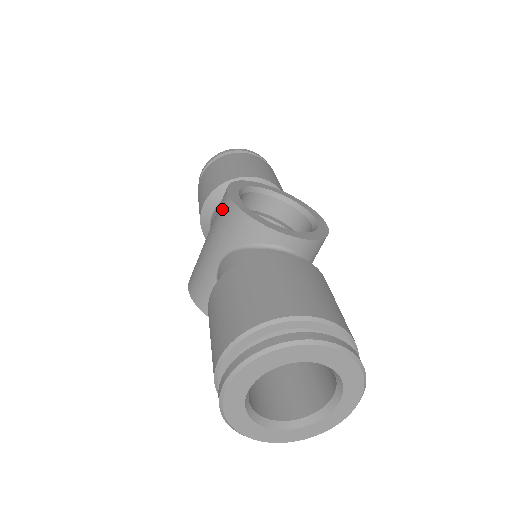
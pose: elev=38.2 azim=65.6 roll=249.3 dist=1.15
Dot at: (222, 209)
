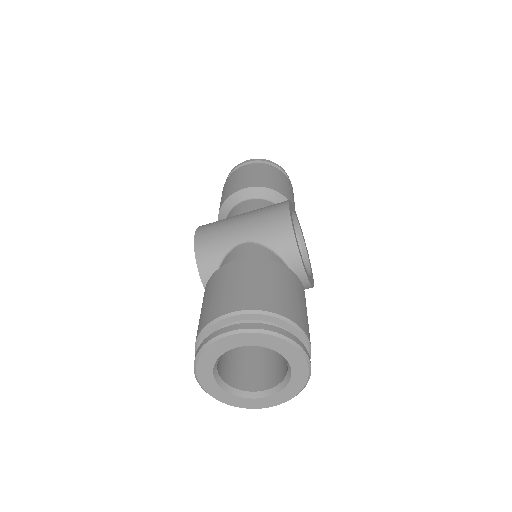
Dot at: (276, 212)
